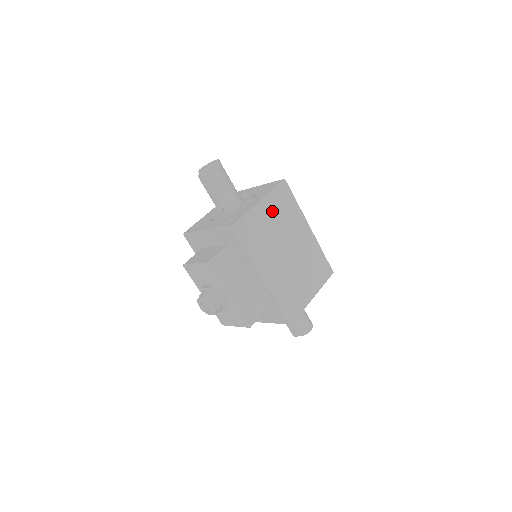
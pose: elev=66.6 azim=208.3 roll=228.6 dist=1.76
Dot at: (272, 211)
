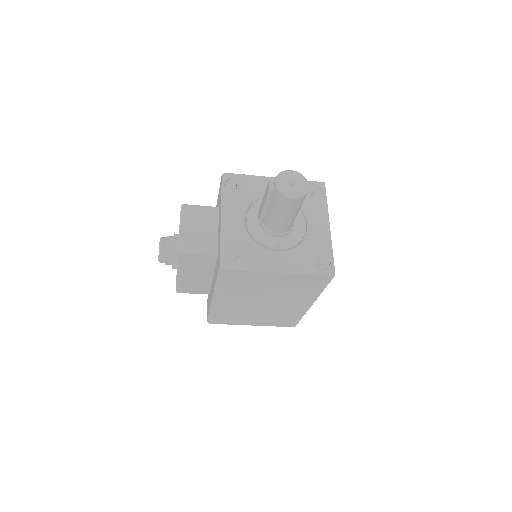
Dot at: (283, 281)
